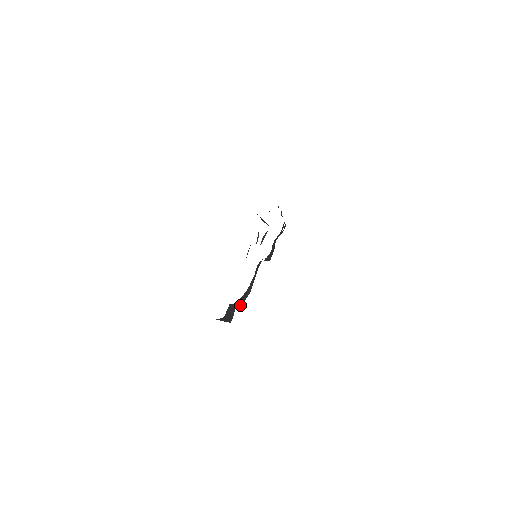
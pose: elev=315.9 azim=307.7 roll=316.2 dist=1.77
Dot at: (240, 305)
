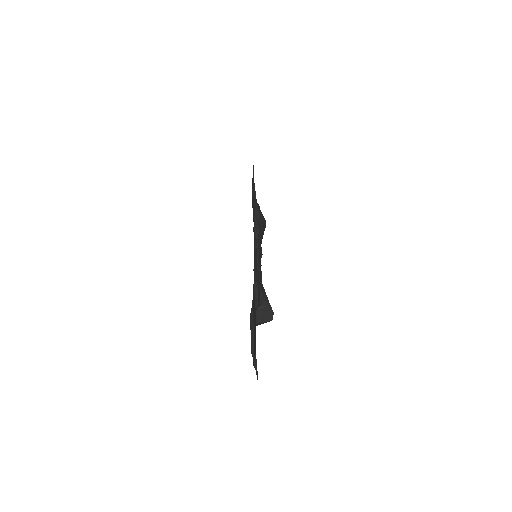
Dot at: occluded
